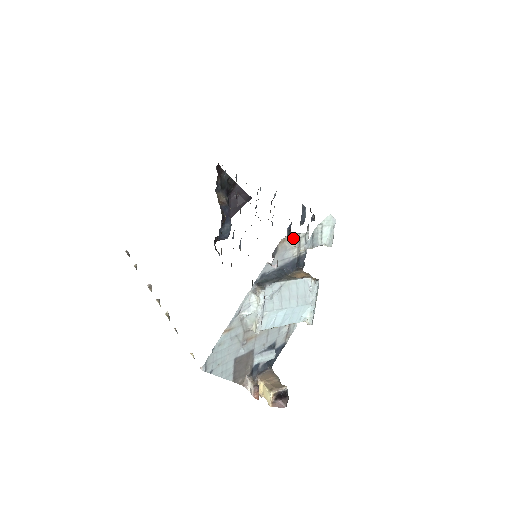
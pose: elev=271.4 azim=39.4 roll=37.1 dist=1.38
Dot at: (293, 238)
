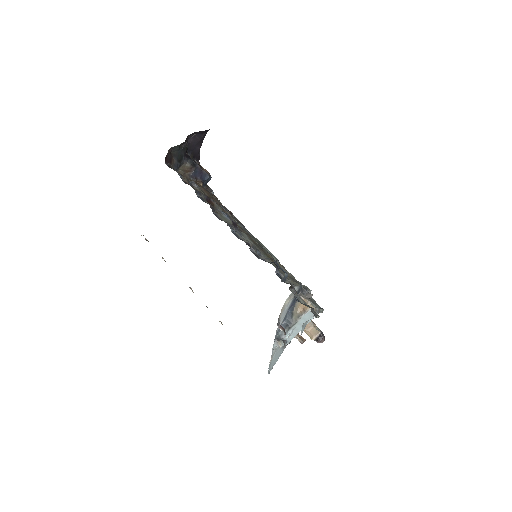
Dot at: (286, 301)
